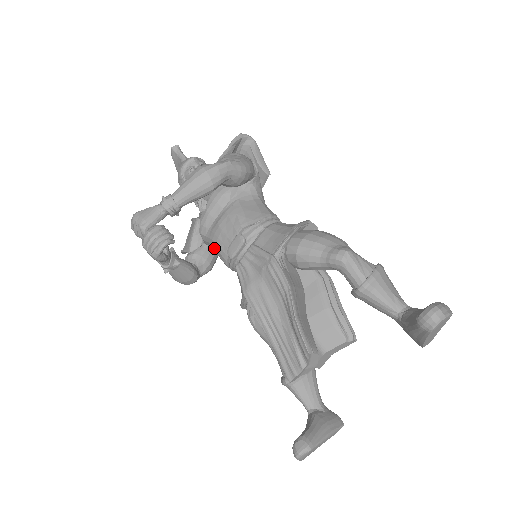
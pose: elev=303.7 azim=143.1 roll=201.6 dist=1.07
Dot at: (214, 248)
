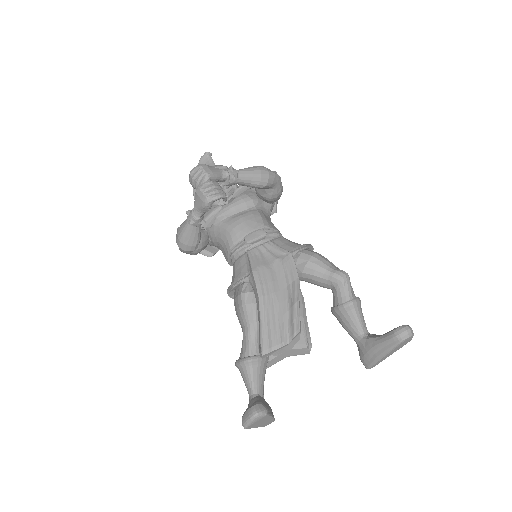
Dot at: (226, 232)
